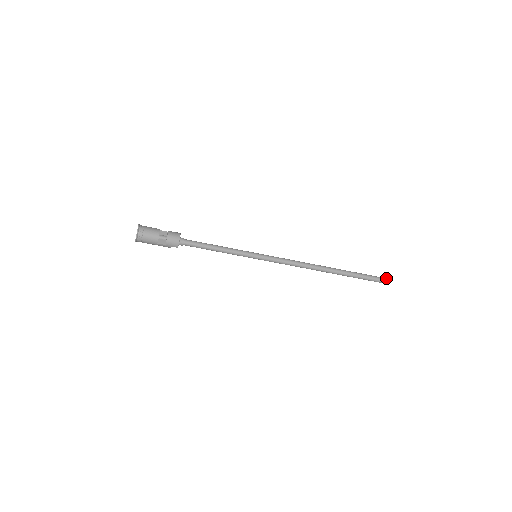
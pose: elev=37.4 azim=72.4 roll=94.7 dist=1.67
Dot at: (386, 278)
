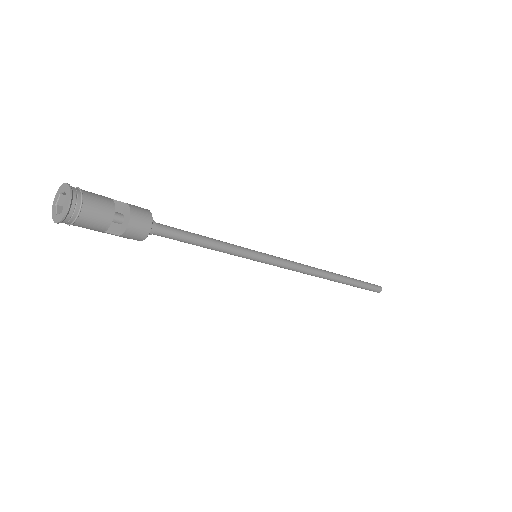
Dot at: (381, 287)
